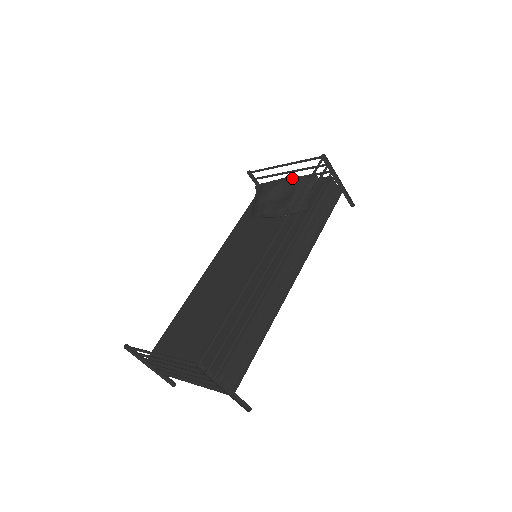
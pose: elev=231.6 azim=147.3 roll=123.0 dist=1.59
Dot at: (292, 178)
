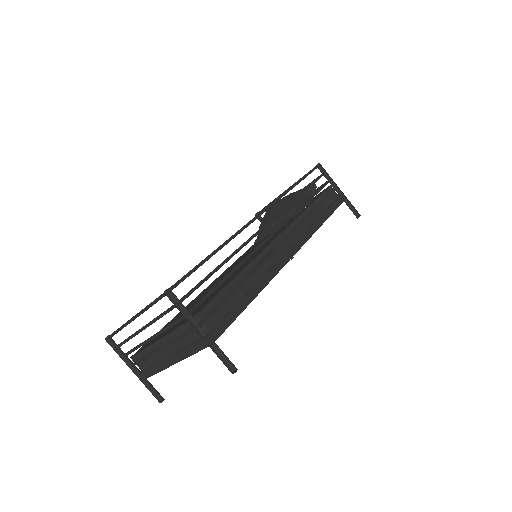
Dot at: (292, 193)
